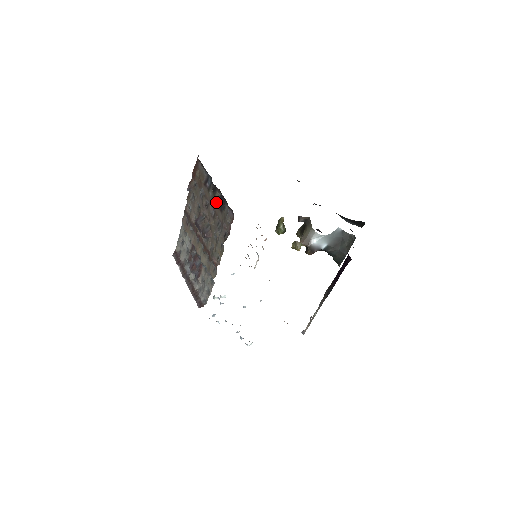
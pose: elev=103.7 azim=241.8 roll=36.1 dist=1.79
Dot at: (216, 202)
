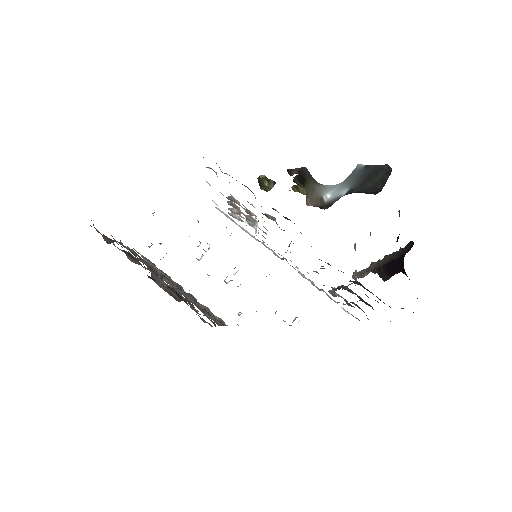
Dot at: occluded
